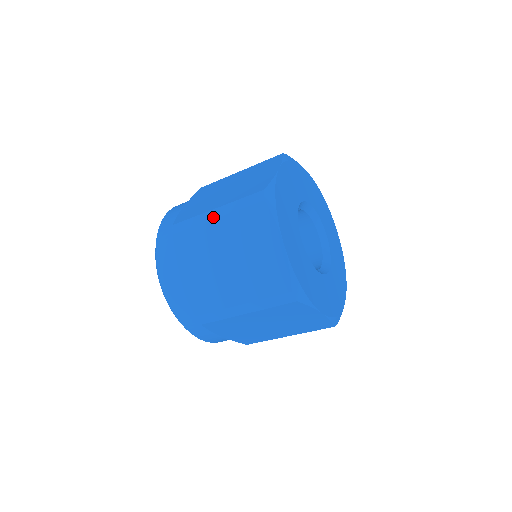
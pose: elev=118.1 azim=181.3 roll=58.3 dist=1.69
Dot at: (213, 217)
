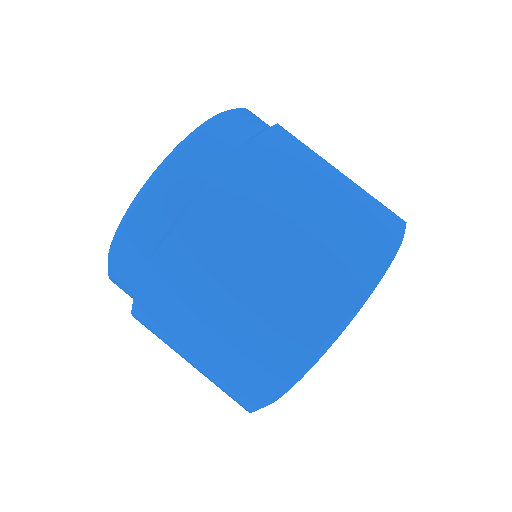
Dot at: (246, 282)
